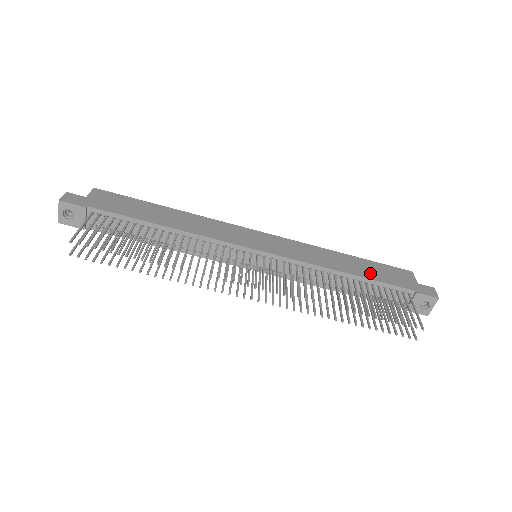
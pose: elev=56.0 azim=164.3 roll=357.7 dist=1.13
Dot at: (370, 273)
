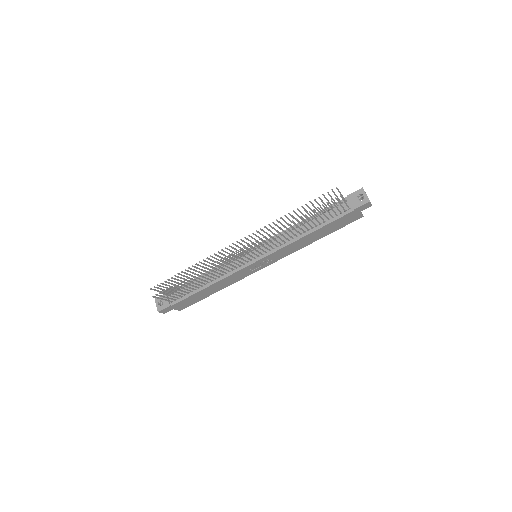
Dot at: occluded
